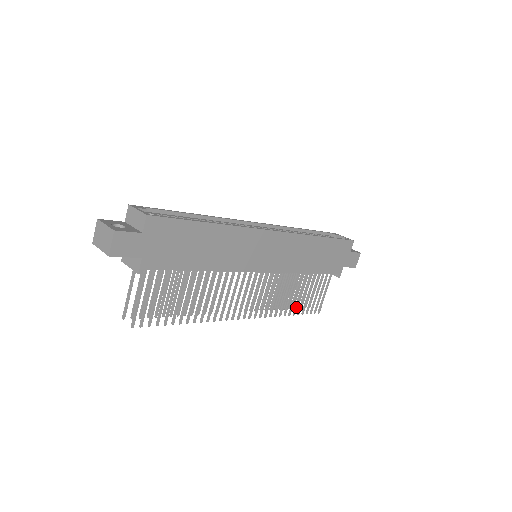
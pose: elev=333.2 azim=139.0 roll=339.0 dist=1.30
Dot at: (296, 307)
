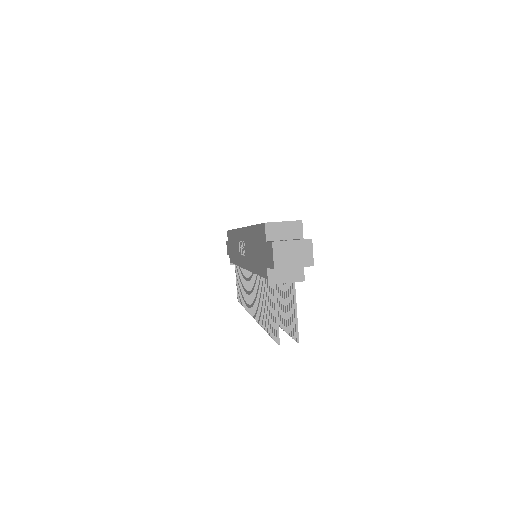
Dot at: occluded
